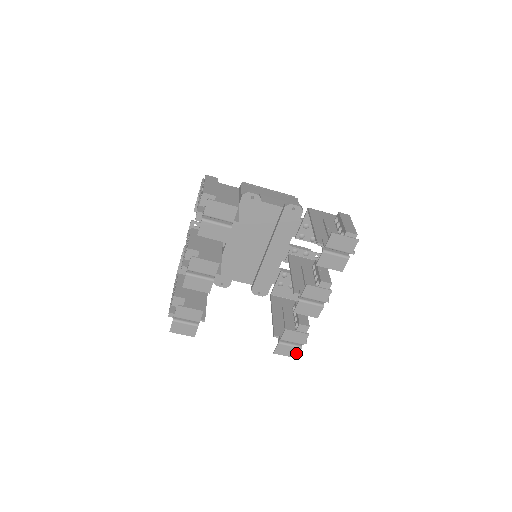
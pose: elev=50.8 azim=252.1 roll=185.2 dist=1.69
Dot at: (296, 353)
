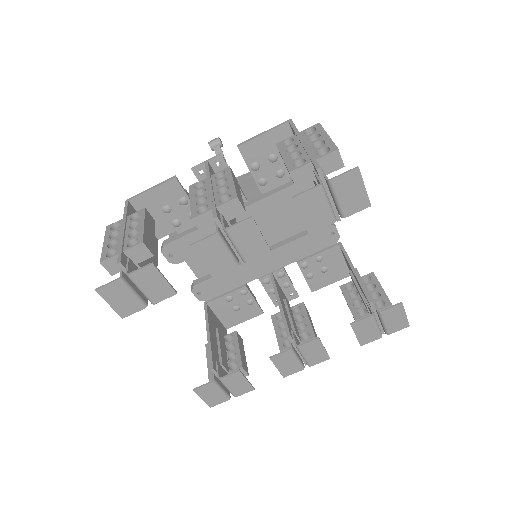
Dot at: (217, 402)
